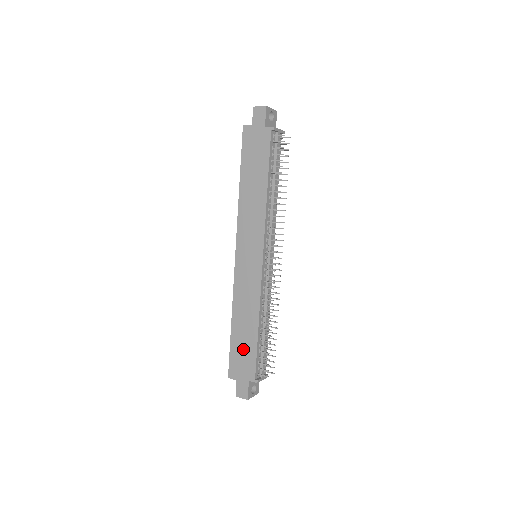
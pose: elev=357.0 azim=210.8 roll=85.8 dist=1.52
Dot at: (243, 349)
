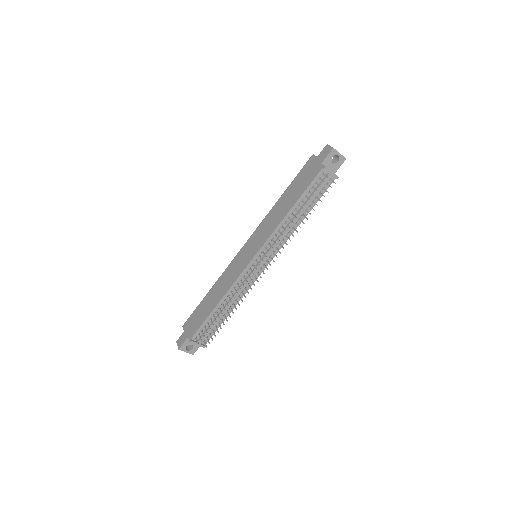
Dot at: (201, 313)
